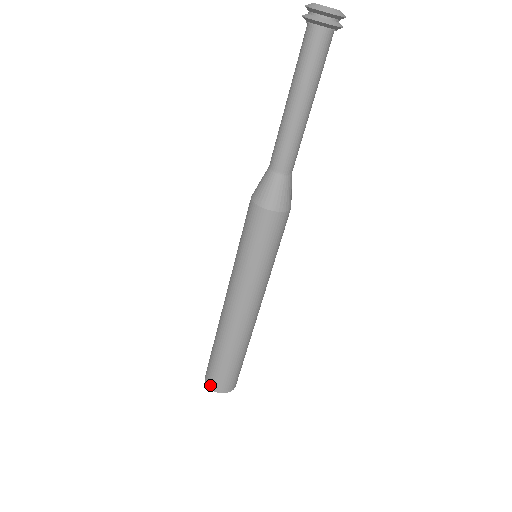
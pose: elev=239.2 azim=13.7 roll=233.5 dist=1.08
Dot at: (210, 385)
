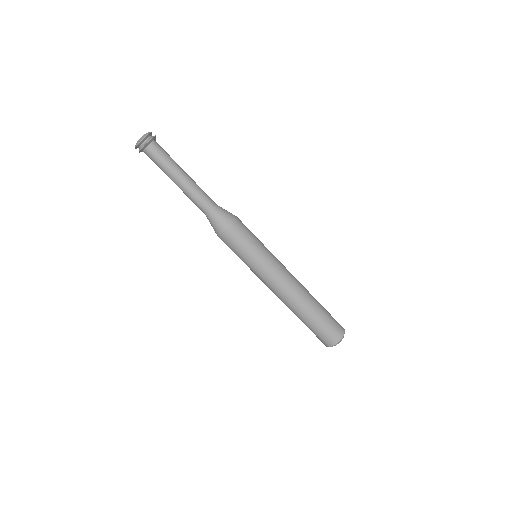
Dot at: (326, 345)
